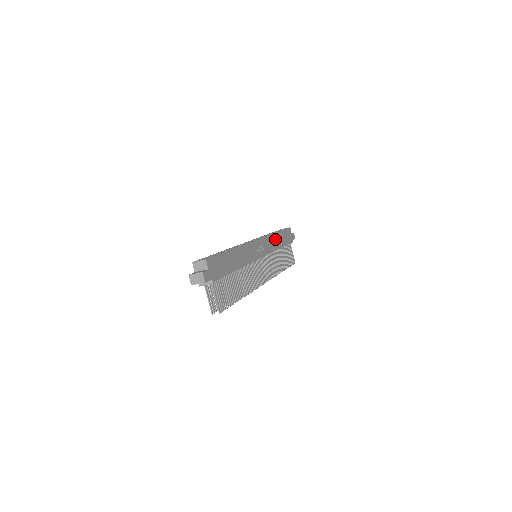
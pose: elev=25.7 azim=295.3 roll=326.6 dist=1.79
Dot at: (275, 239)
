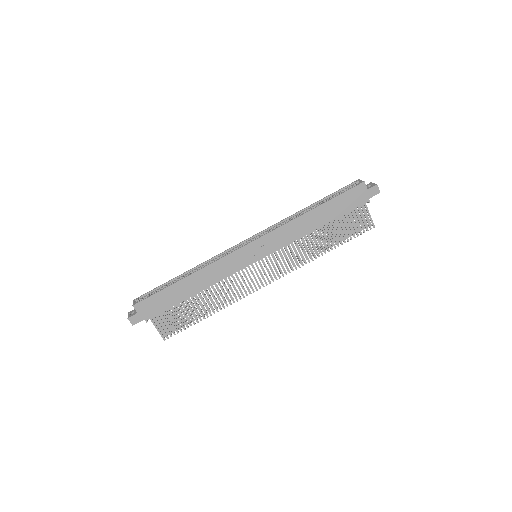
Dot at: (304, 221)
